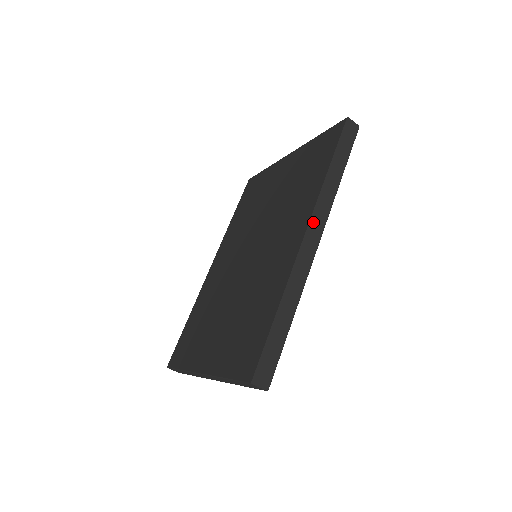
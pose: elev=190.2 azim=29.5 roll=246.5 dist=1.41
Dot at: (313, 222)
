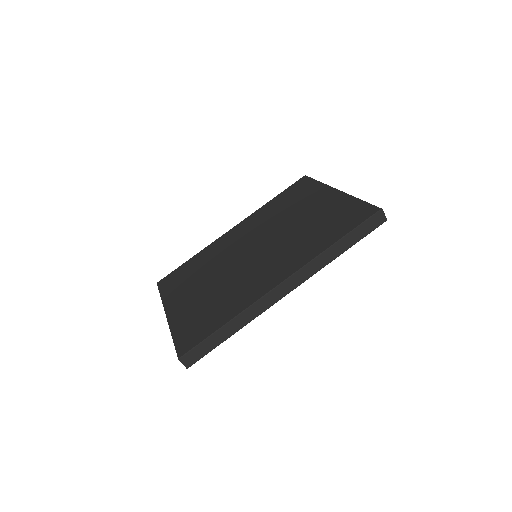
Dot at: (294, 277)
